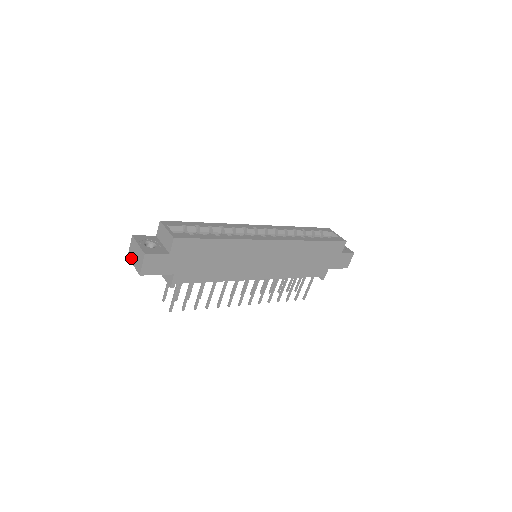
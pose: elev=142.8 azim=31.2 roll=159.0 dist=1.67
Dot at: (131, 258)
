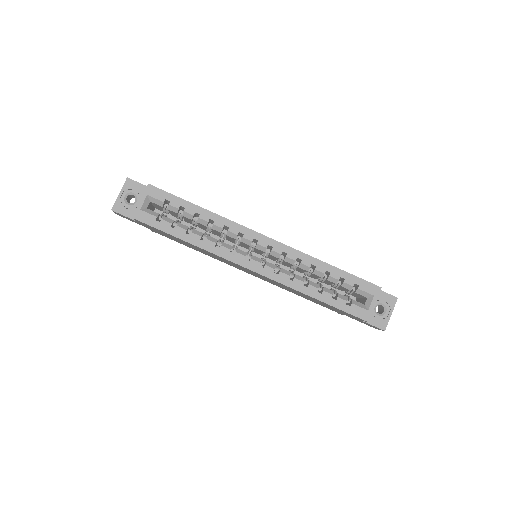
Dot at: occluded
